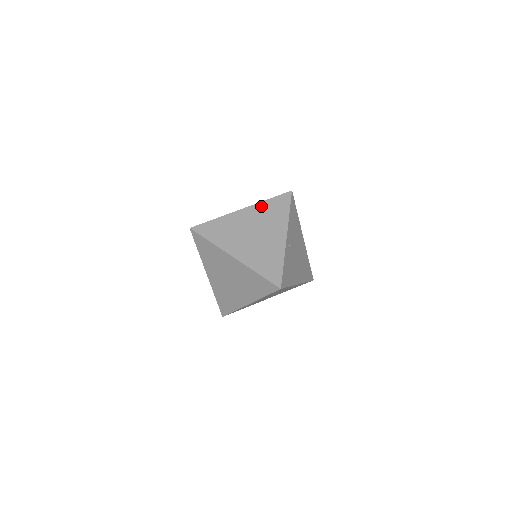
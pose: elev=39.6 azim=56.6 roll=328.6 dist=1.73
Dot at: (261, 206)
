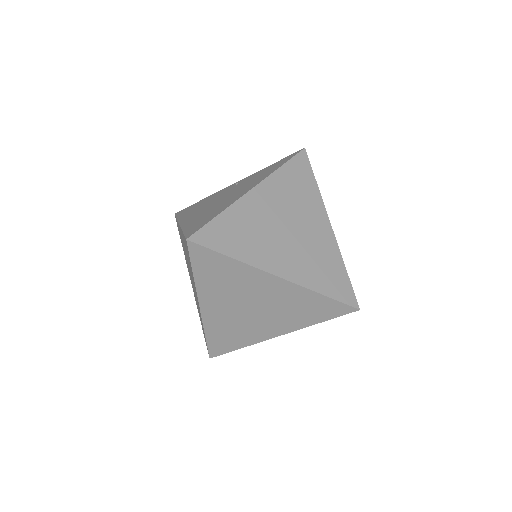
Dot at: (303, 294)
